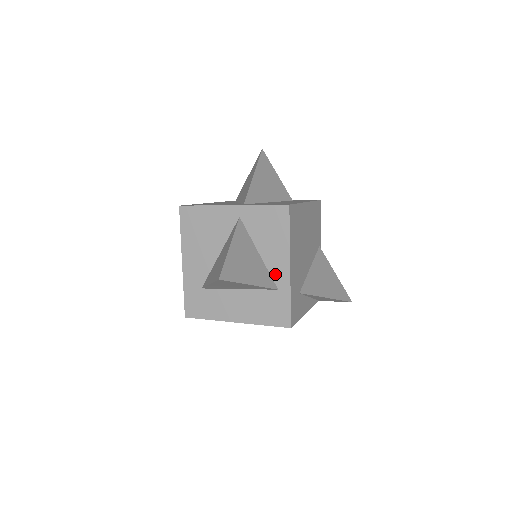
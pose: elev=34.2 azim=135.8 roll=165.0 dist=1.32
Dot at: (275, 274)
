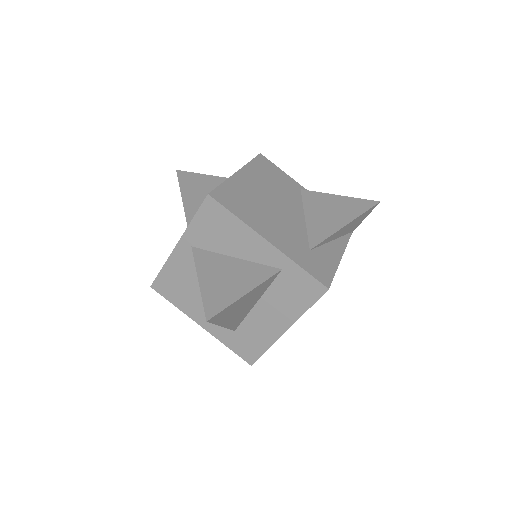
Dot at: (265, 260)
